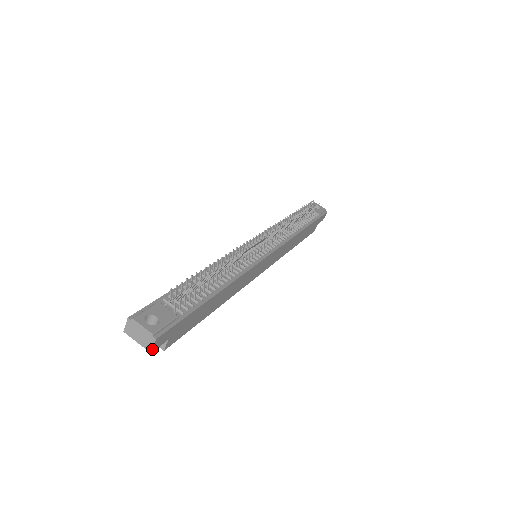
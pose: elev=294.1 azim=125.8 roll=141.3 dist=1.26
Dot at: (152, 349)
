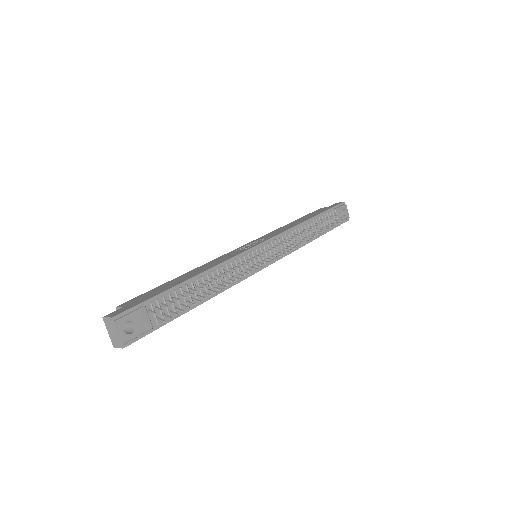
Dot at: (116, 347)
